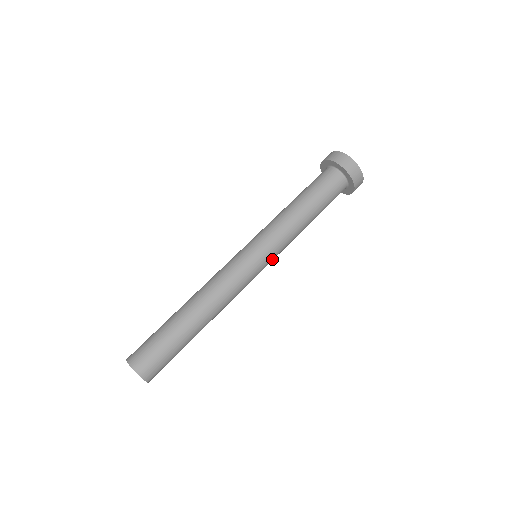
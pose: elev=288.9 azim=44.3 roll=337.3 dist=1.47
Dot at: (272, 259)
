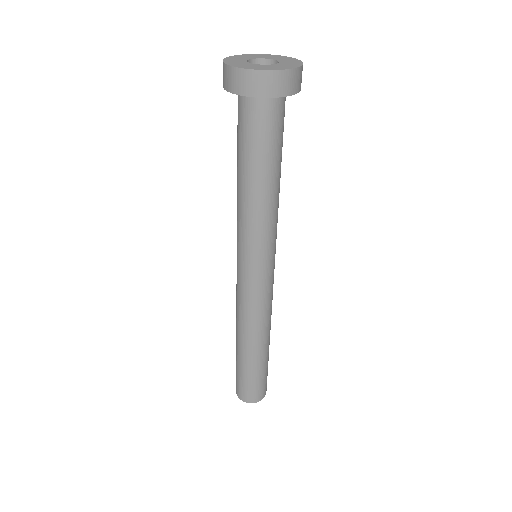
Dot at: occluded
